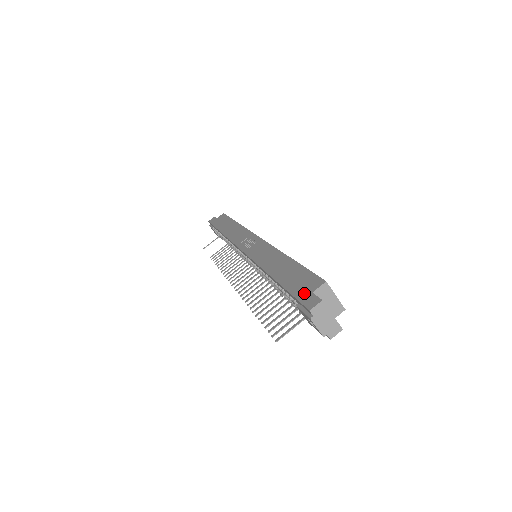
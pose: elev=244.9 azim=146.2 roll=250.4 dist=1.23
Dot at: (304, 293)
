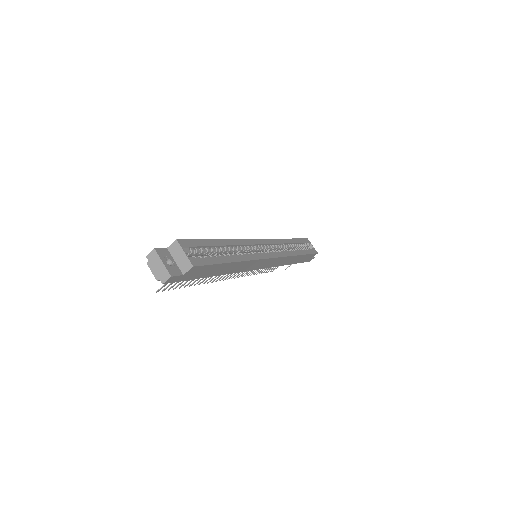
Dot at: occluded
